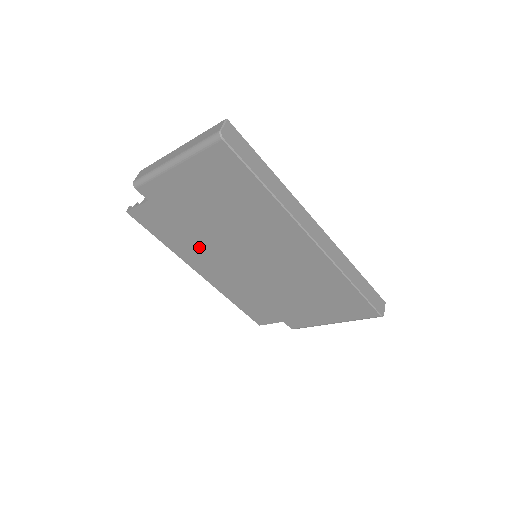
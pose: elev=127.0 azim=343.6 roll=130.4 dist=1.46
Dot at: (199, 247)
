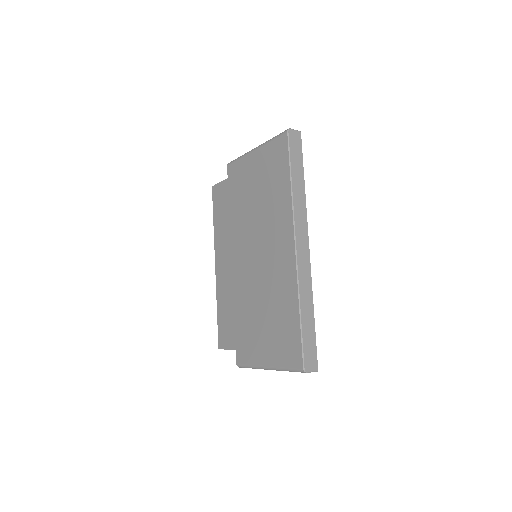
Dot at: (230, 233)
